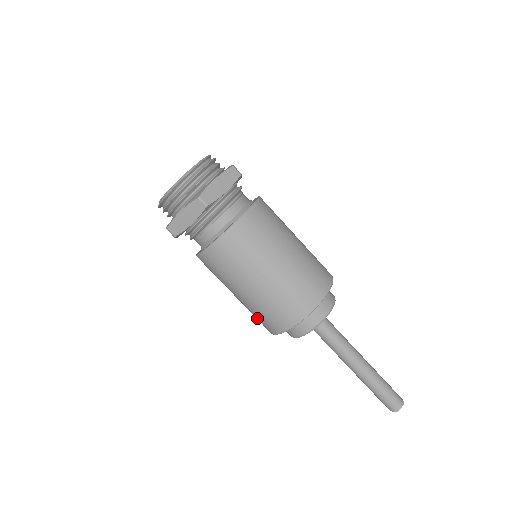
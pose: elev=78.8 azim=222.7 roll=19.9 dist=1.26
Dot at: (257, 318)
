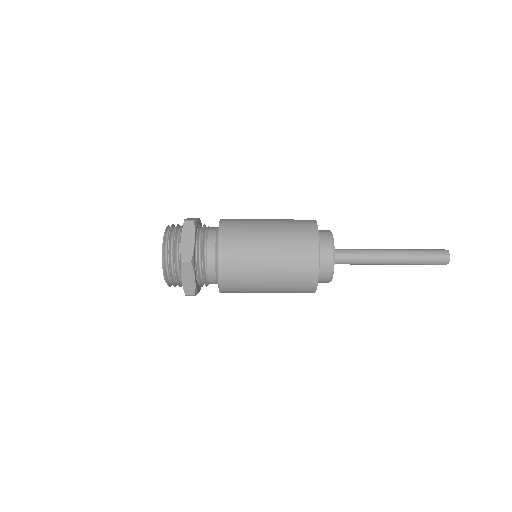
Dot at: occluded
